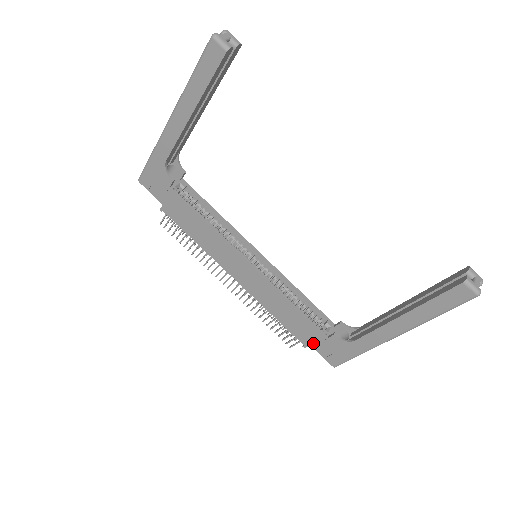
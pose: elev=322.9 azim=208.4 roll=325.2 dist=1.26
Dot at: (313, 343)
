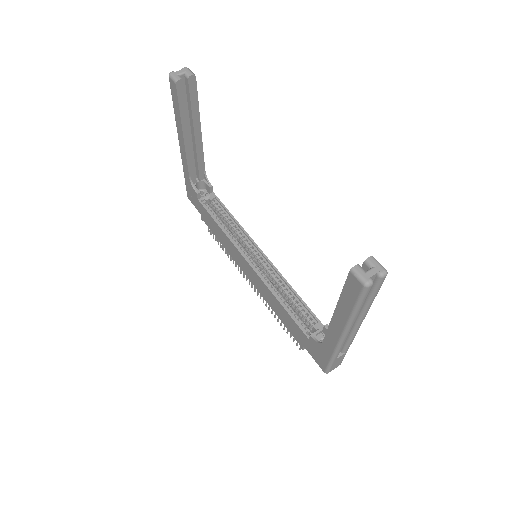
Dot at: (304, 344)
